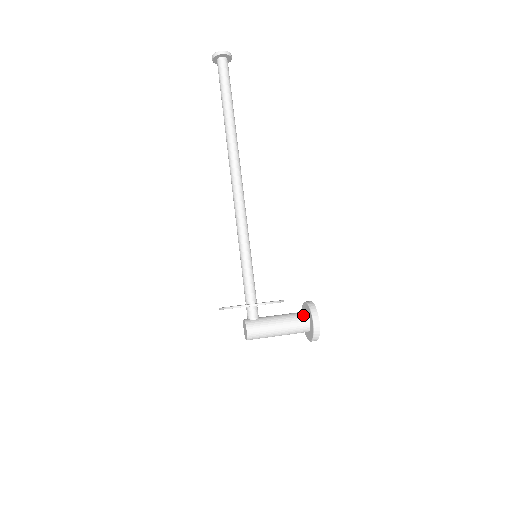
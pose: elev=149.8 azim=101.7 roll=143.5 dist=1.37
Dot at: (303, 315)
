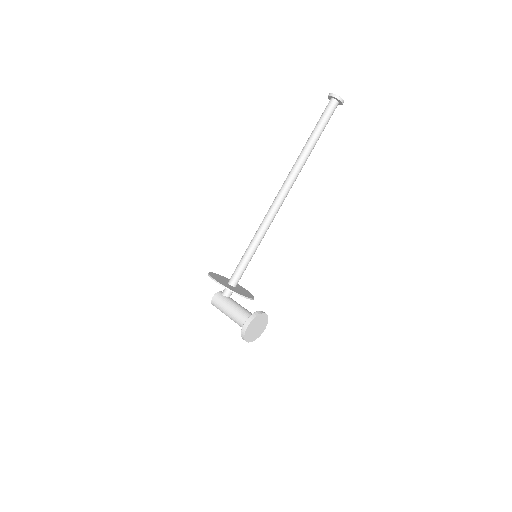
Dot at: occluded
